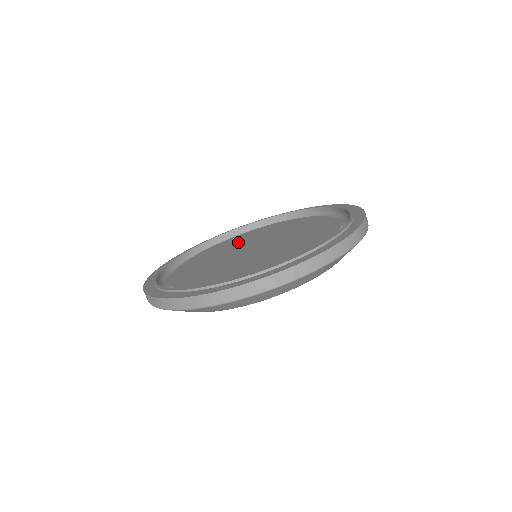
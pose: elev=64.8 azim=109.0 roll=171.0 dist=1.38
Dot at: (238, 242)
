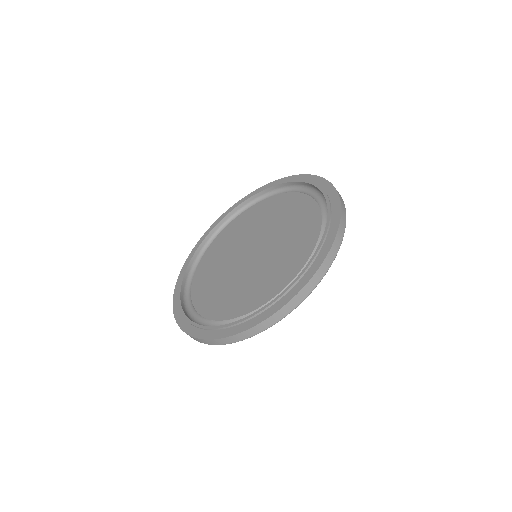
Dot at: (228, 243)
